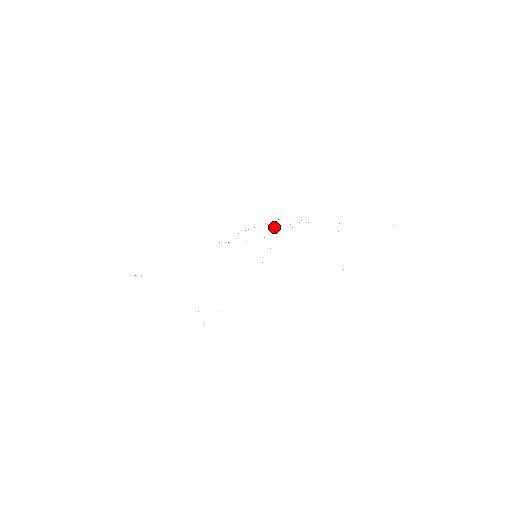
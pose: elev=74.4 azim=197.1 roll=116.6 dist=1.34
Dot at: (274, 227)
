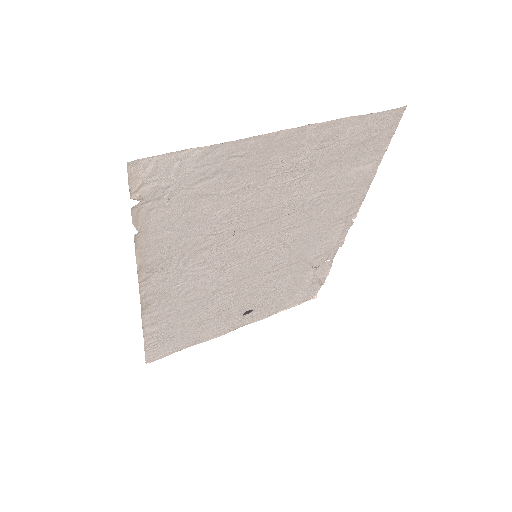
Dot at: (300, 285)
